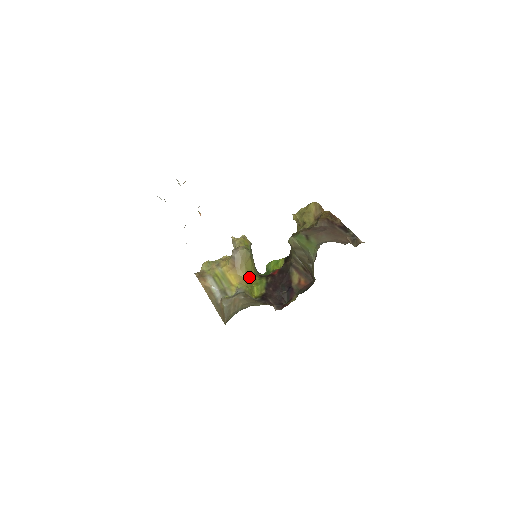
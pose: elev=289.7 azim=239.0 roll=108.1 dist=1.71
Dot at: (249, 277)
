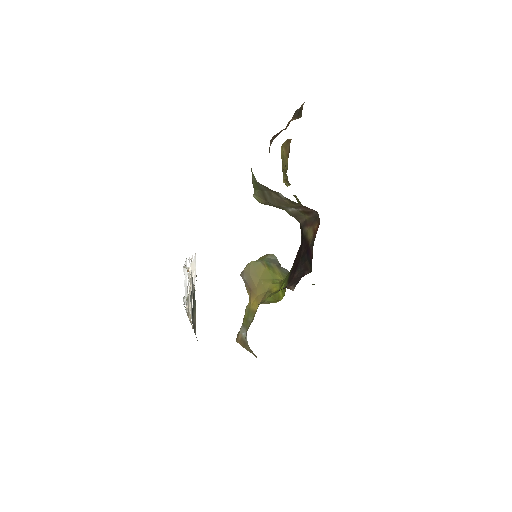
Dot at: (272, 287)
